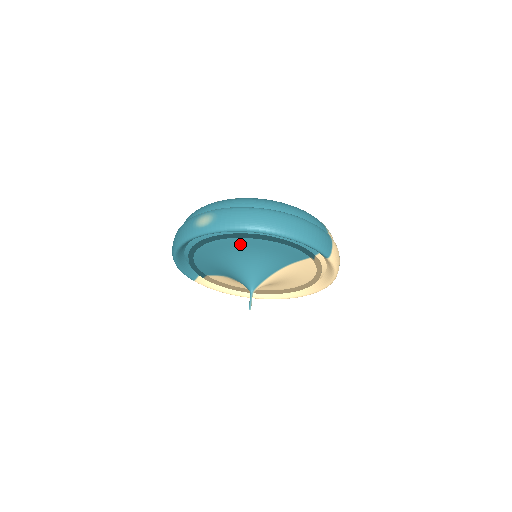
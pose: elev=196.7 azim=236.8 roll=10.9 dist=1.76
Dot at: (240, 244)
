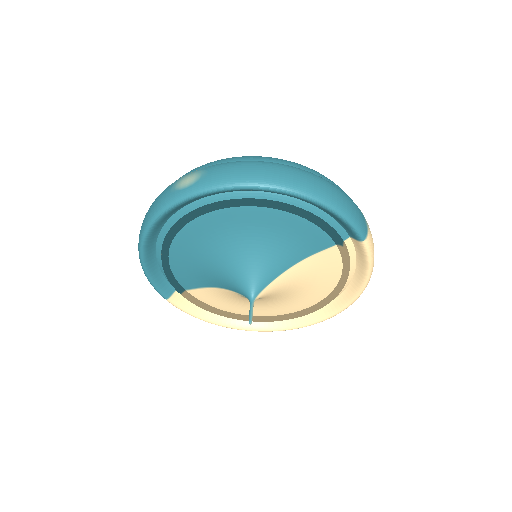
Dot at: (238, 220)
